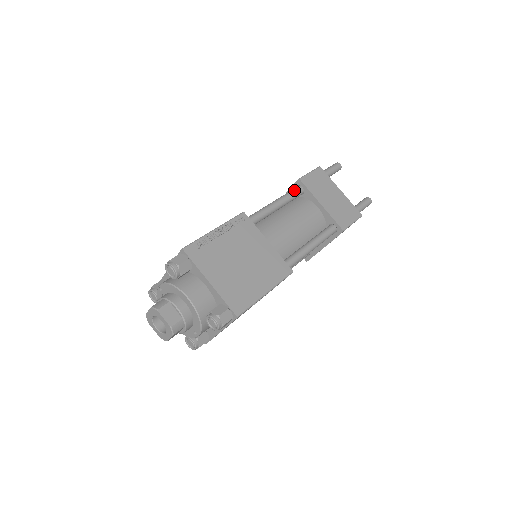
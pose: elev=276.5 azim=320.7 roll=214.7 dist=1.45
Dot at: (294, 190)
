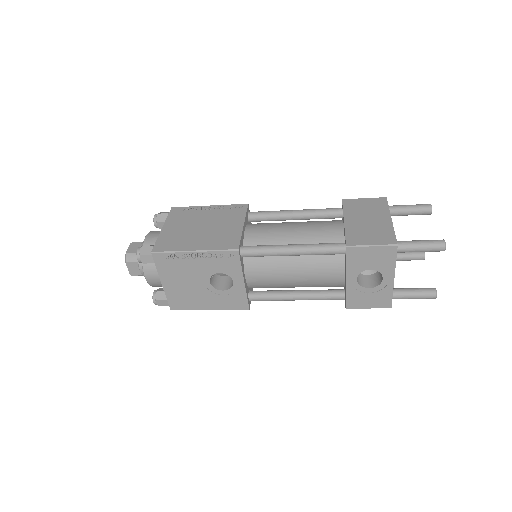
Dot at: (330, 208)
